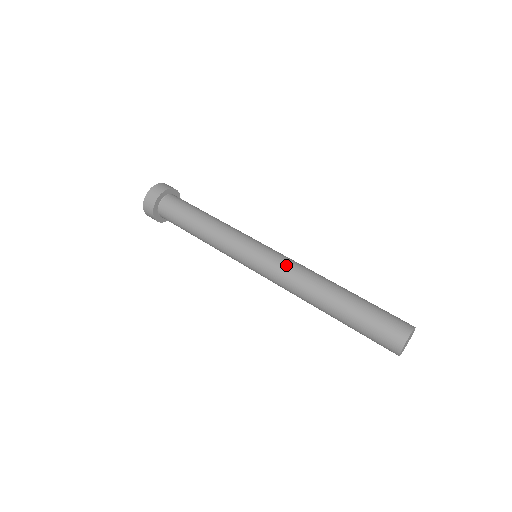
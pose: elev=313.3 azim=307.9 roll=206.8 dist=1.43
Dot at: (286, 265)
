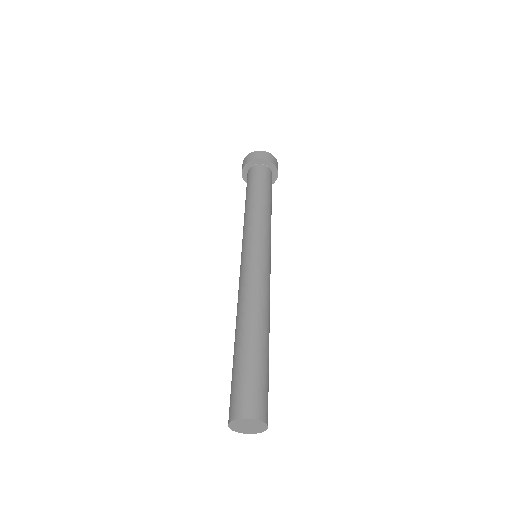
Dot at: (240, 282)
